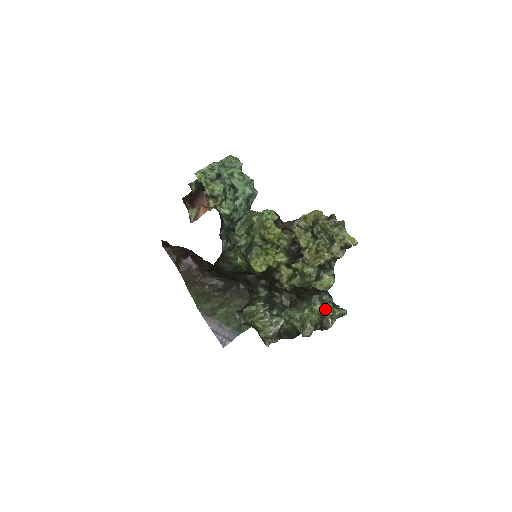
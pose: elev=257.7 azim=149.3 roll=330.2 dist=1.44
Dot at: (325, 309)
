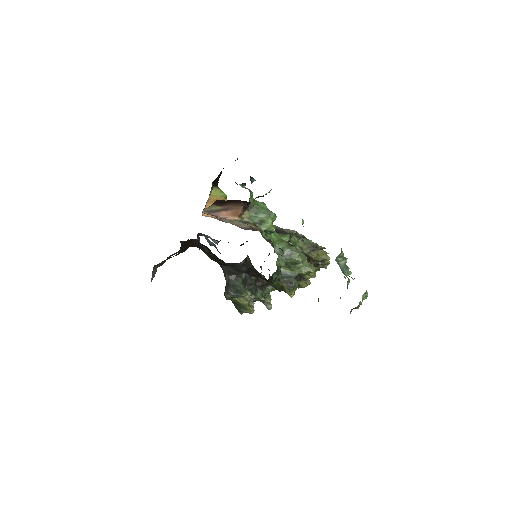
Dot at: occluded
